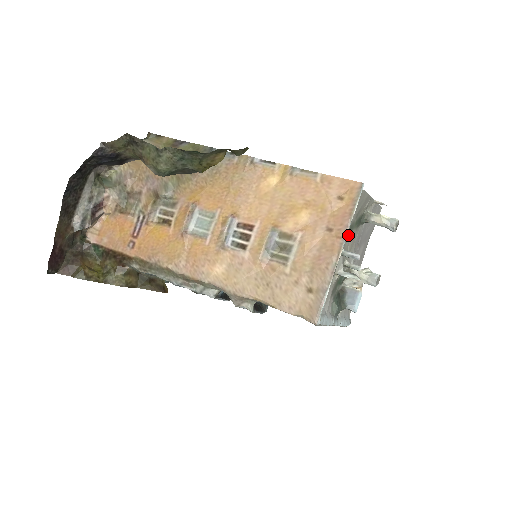
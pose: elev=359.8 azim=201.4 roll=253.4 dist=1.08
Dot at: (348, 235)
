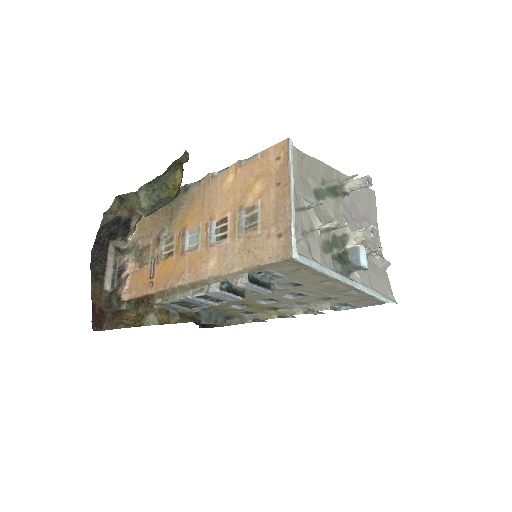
Dot at: (319, 199)
